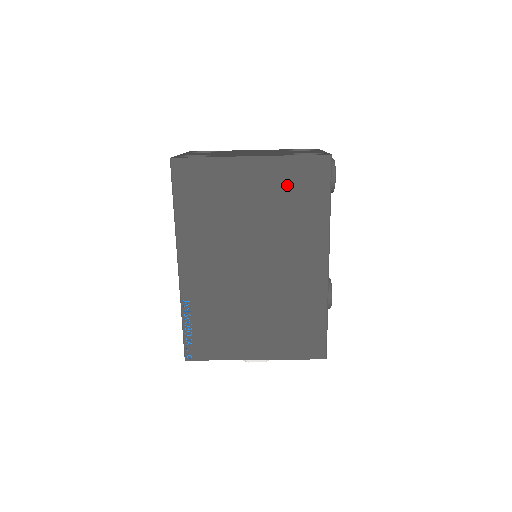
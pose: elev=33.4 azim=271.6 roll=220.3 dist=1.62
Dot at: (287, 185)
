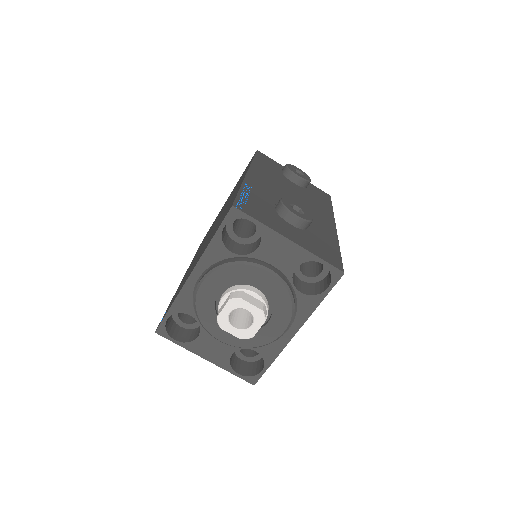
Dot at: occluded
